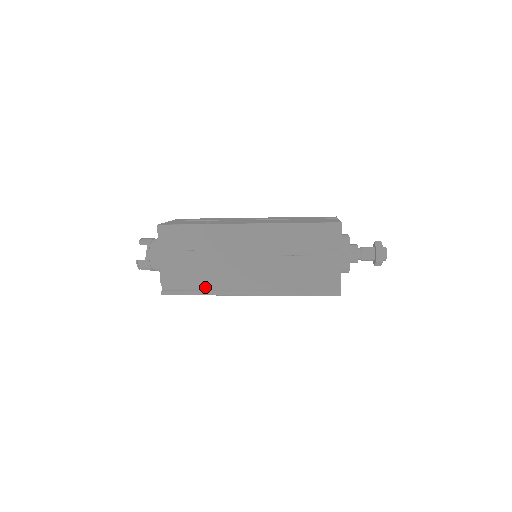
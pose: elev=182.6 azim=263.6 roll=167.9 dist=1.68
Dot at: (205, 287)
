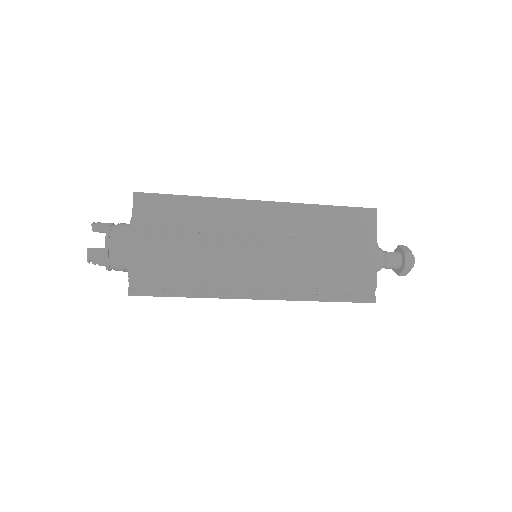
Dot at: (195, 286)
